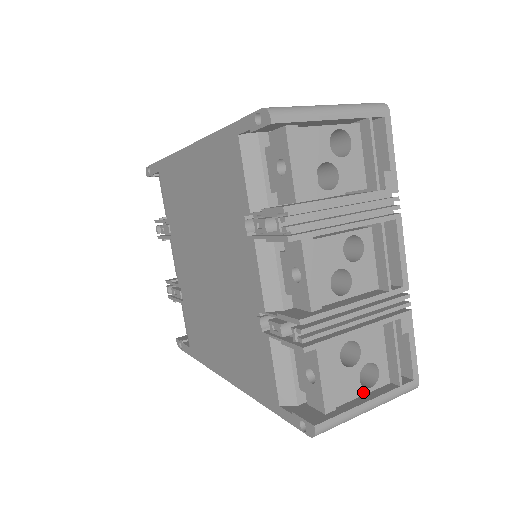
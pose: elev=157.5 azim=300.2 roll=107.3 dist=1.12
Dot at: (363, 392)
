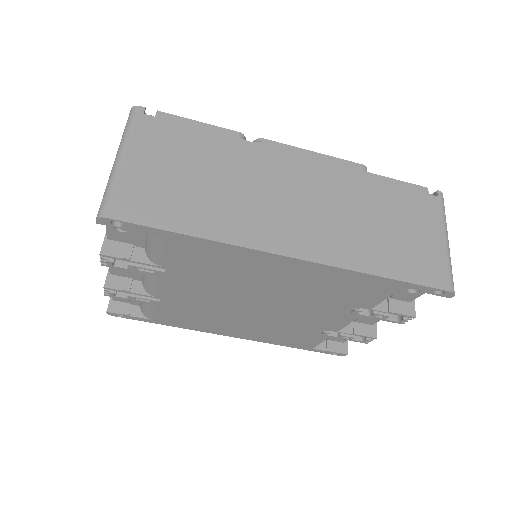
Dot at: occluded
